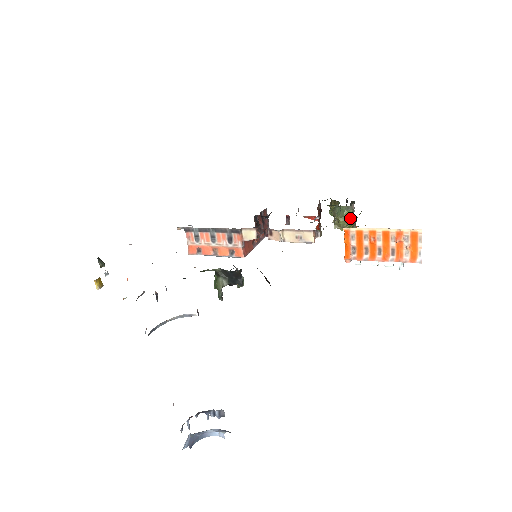
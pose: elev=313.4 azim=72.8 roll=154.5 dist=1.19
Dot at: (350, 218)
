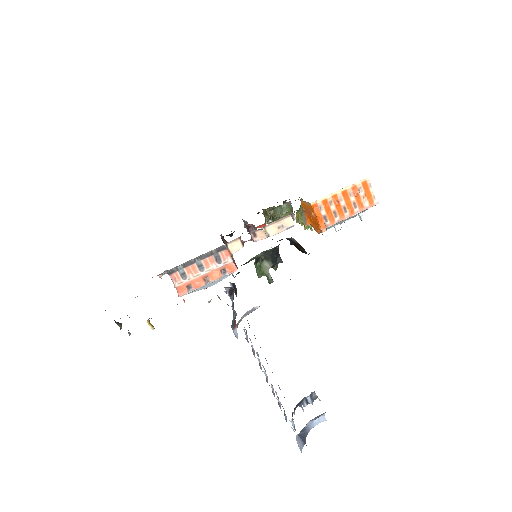
Dot at: occluded
